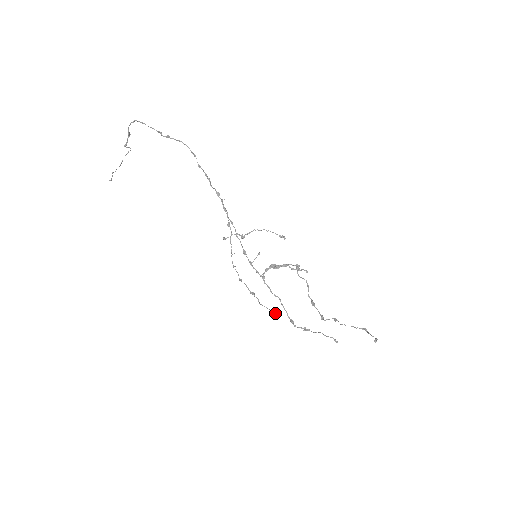
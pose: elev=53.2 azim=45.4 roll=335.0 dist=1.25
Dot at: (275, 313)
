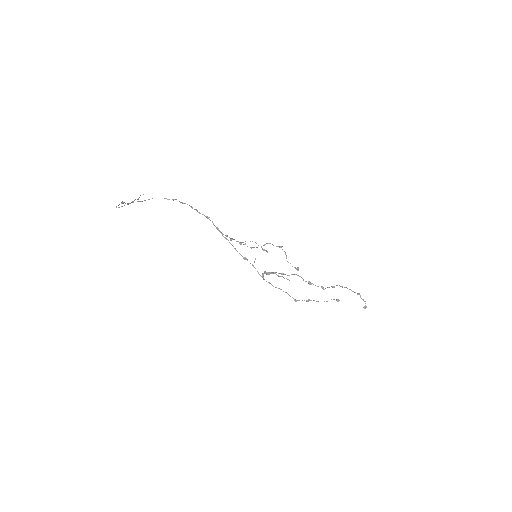
Dot at: (296, 269)
